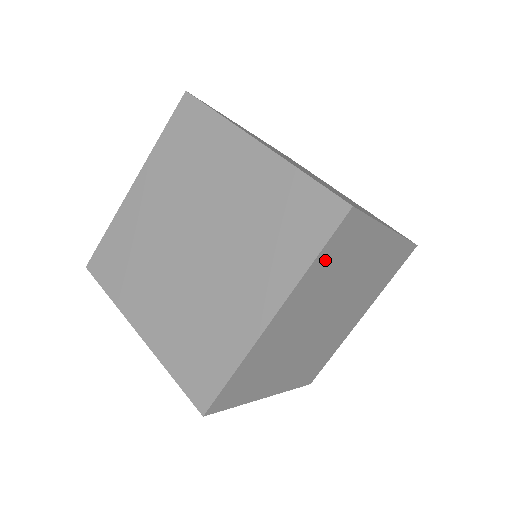
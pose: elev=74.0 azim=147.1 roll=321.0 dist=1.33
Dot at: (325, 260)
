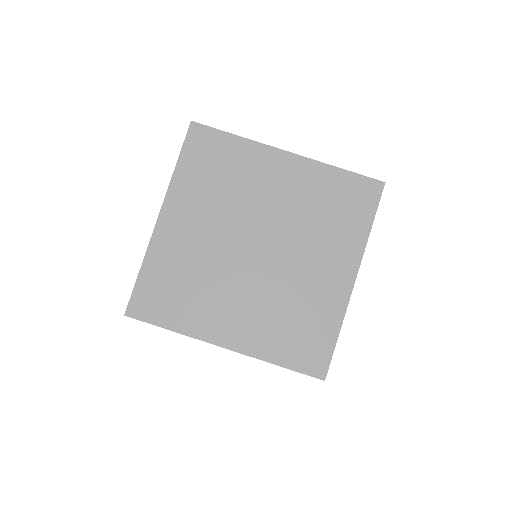
Dot at: (193, 168)
